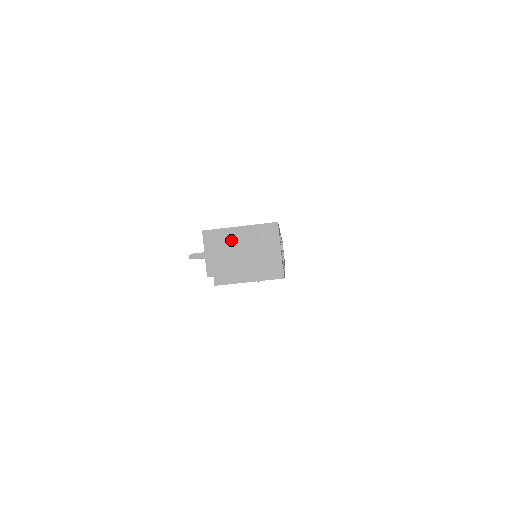
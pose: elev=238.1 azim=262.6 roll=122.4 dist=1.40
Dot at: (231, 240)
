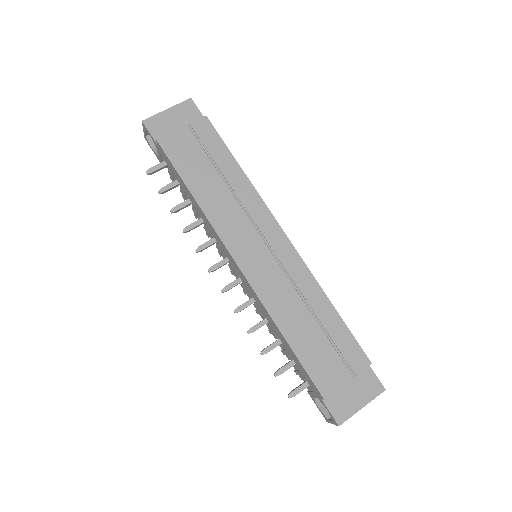
Dot at: occluded
